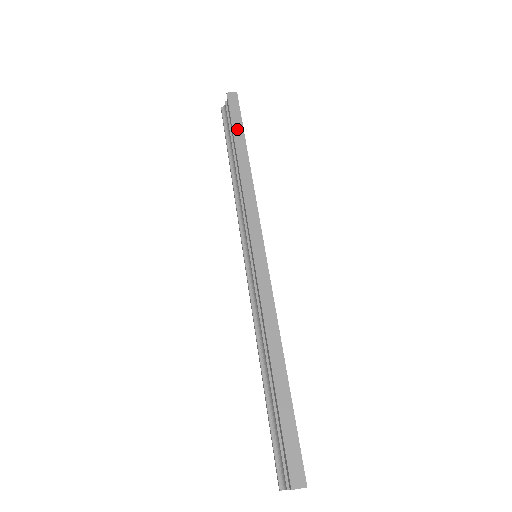
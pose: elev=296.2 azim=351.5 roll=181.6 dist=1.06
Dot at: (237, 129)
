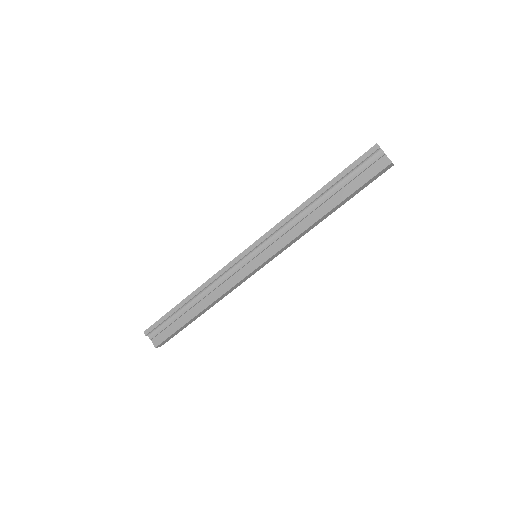
Dot at: (354, 194)
